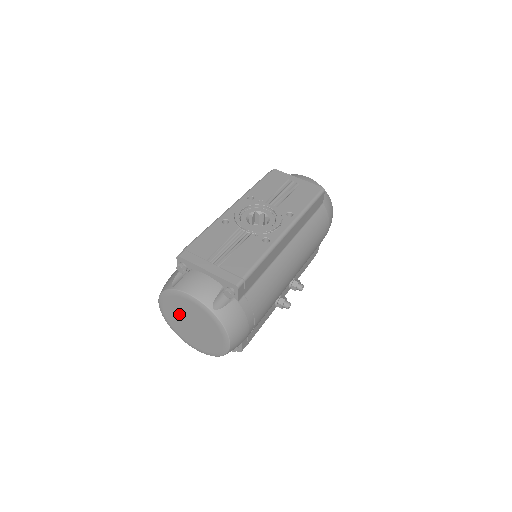
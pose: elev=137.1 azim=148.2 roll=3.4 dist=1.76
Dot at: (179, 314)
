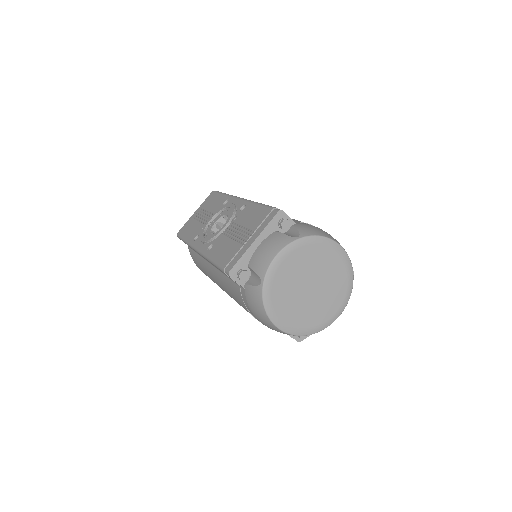
Dot at: (294, 298)
